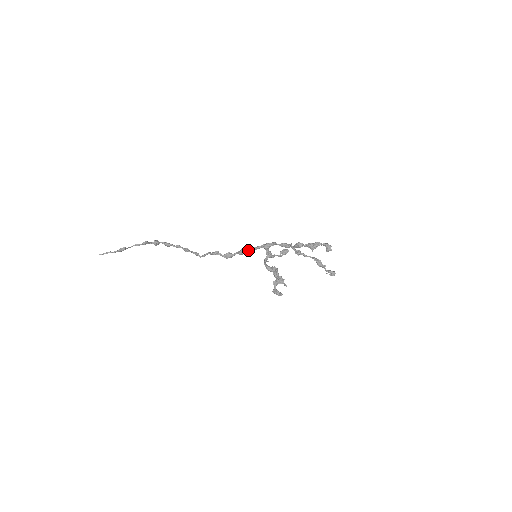
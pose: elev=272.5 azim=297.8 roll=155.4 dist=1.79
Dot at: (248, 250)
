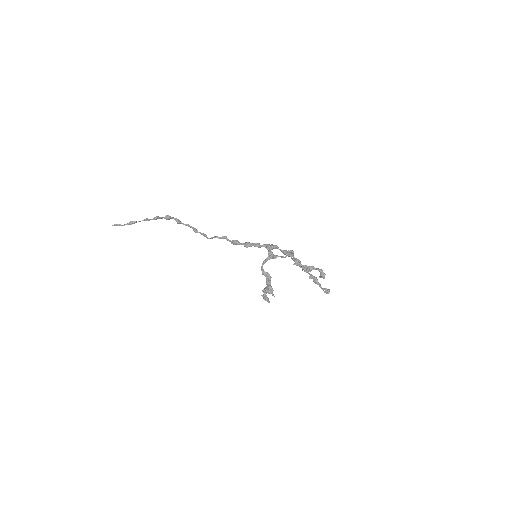
Dot at: (252, 245)
